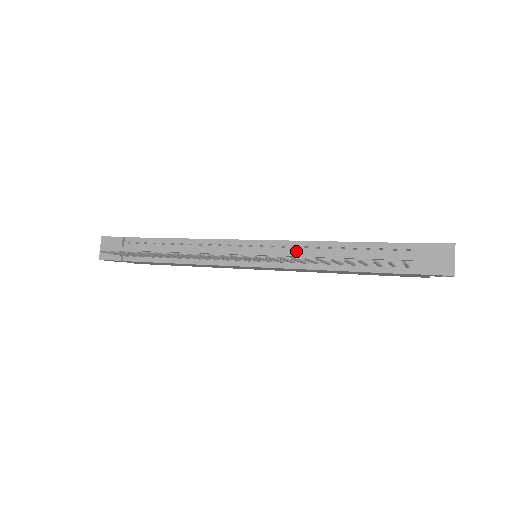
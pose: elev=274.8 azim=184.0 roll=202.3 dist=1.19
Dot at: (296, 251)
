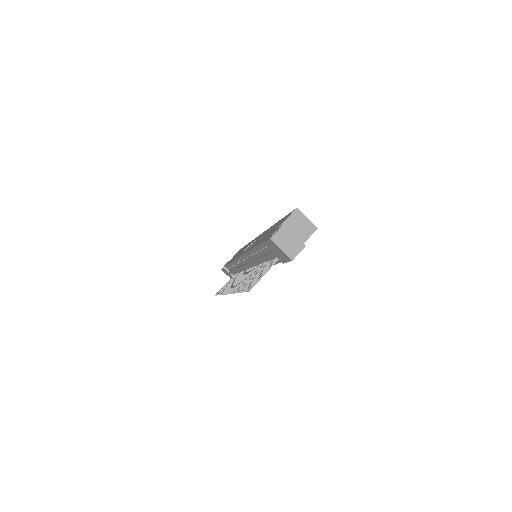
Dot at: (252, 259)
